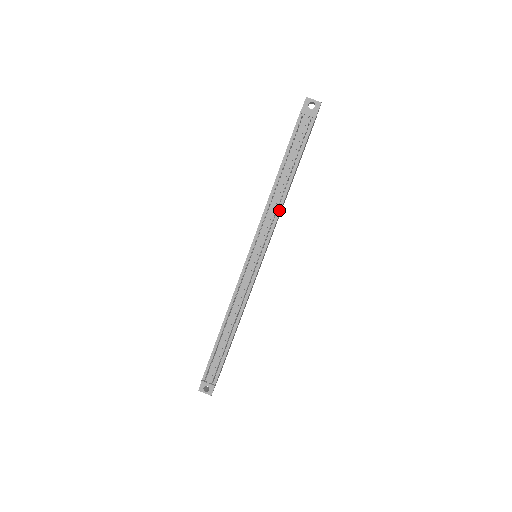
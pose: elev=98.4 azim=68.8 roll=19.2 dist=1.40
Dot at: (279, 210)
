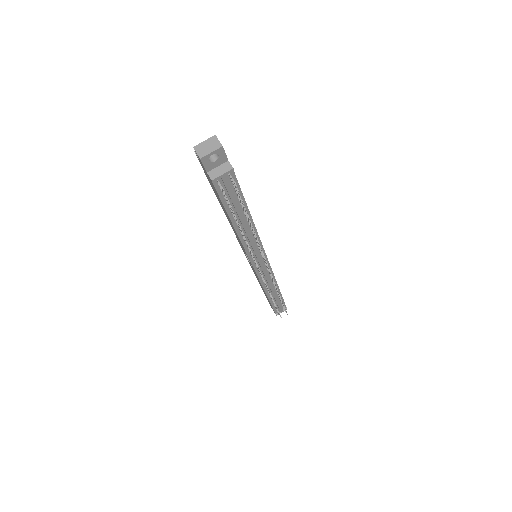
Dot at: (256, 235)
